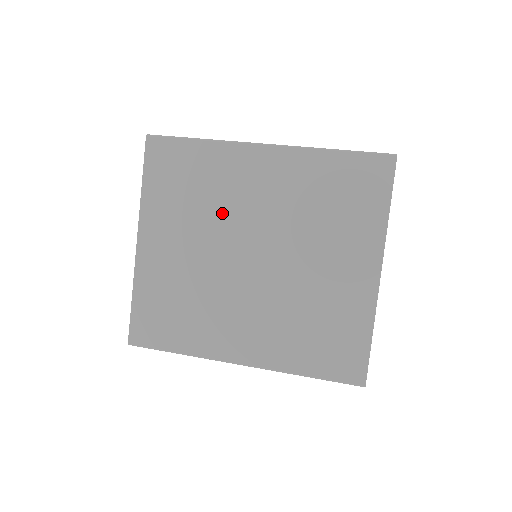
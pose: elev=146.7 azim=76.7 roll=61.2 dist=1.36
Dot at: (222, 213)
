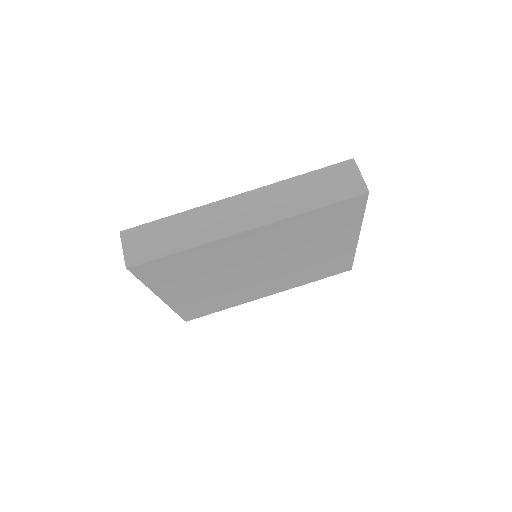
Dot at: (226, 267)
